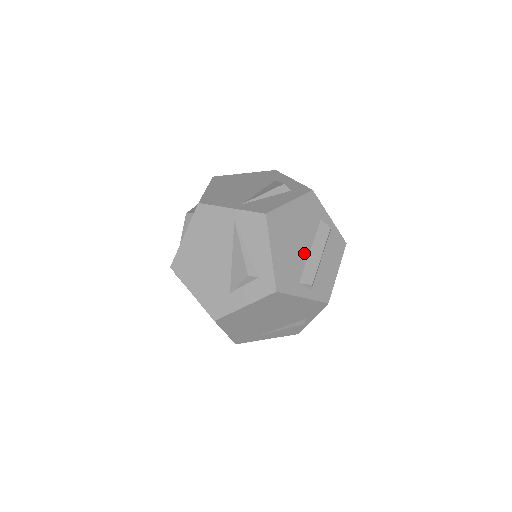
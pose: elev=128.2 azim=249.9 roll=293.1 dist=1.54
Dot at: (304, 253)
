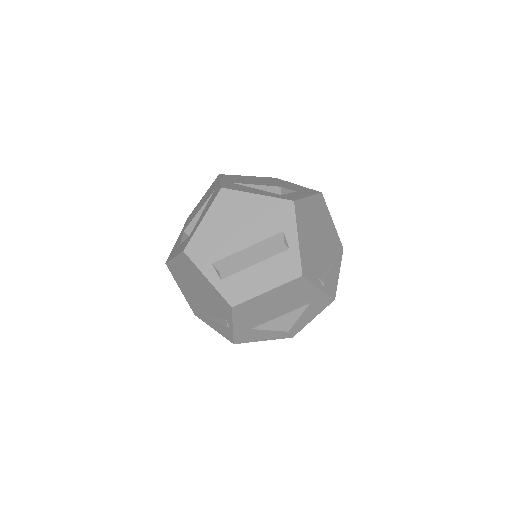
Dot at: (238, 245)
